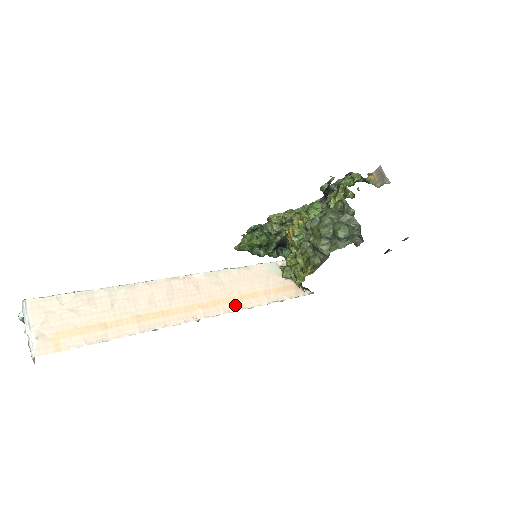
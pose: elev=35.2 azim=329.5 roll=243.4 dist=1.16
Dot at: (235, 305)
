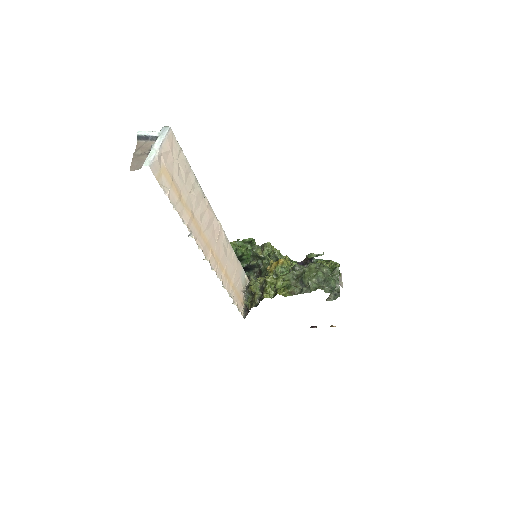
Dot at: (221, 274)
